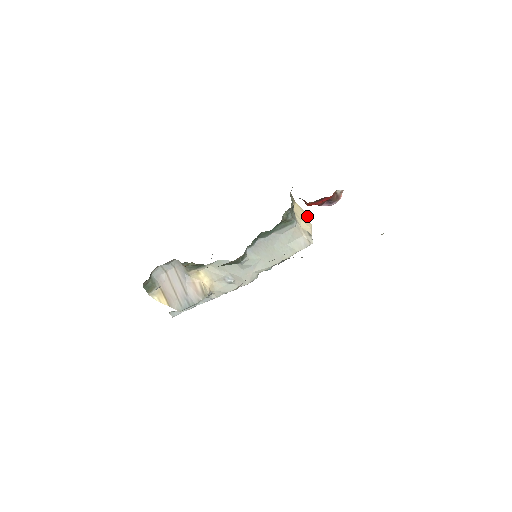
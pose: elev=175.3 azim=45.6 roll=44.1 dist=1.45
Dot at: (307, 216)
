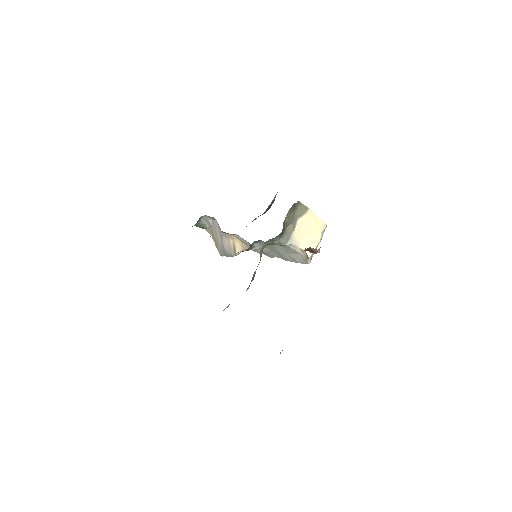
Dot at: (322, 226)
